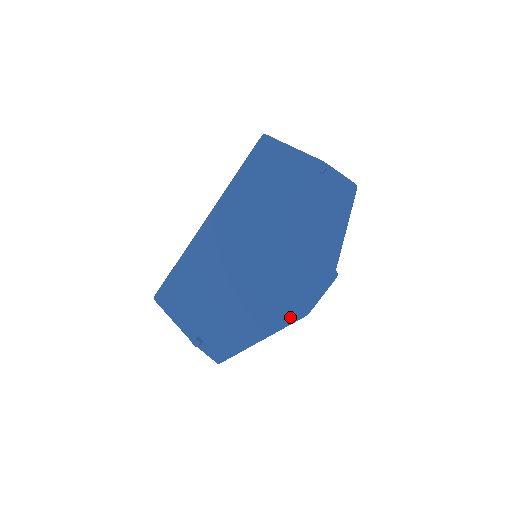
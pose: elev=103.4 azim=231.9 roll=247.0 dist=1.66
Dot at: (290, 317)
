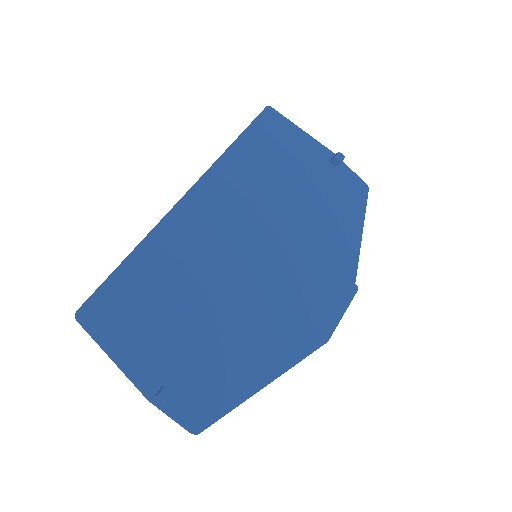
Dot at: (306, 345)
